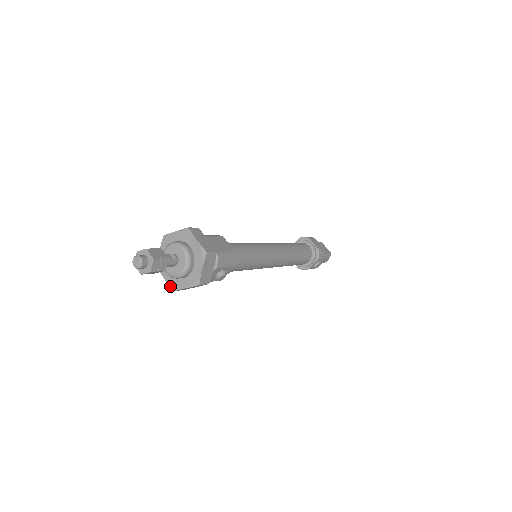
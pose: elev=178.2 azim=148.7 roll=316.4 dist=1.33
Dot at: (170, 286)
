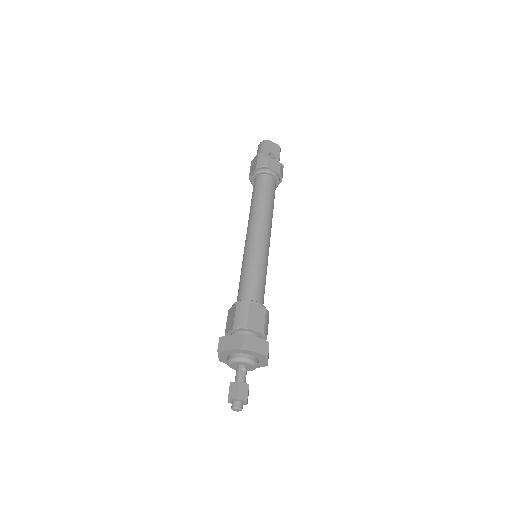
Dot at: occluded
